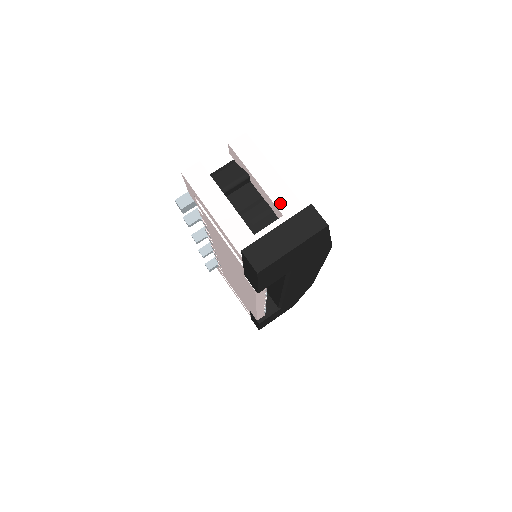
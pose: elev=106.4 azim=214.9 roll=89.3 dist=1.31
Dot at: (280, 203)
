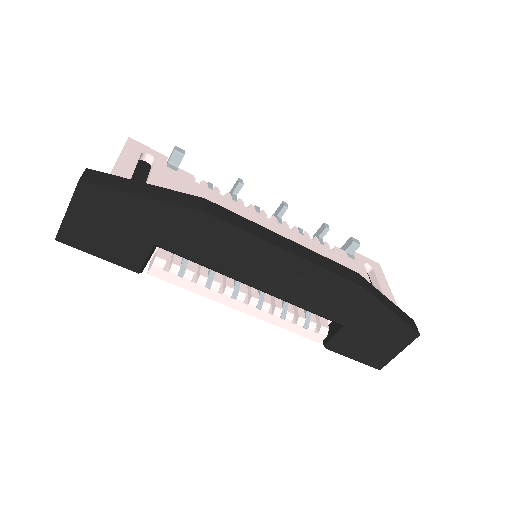
Dot at: occluded
